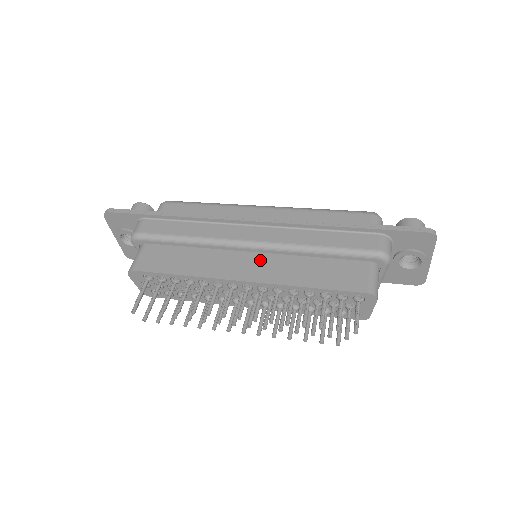
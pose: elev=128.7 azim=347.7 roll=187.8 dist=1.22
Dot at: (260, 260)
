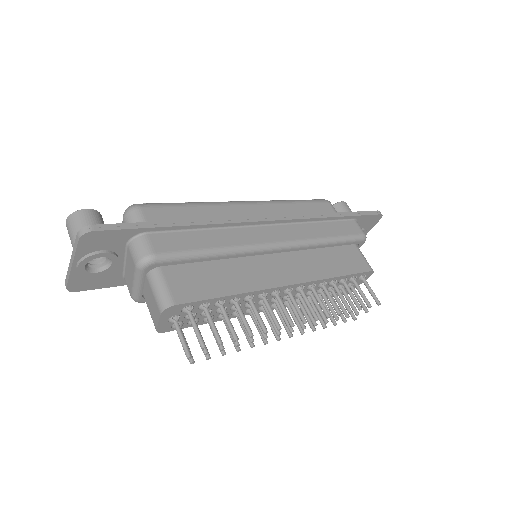
Dot at: (287, 260)
